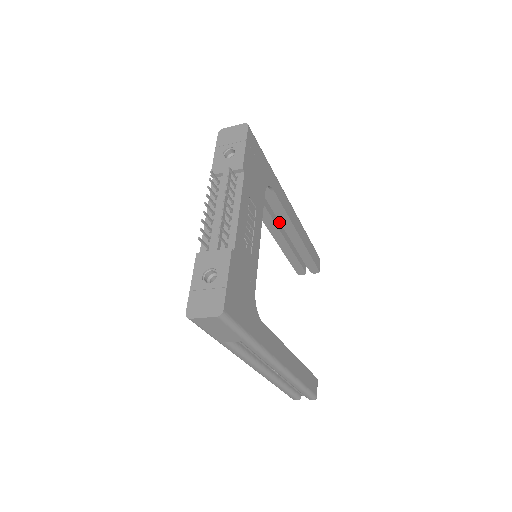
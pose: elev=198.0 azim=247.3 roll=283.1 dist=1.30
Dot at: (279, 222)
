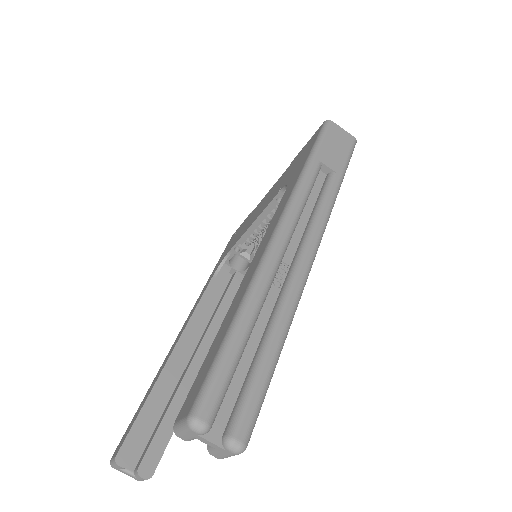
Dot at: occluded
